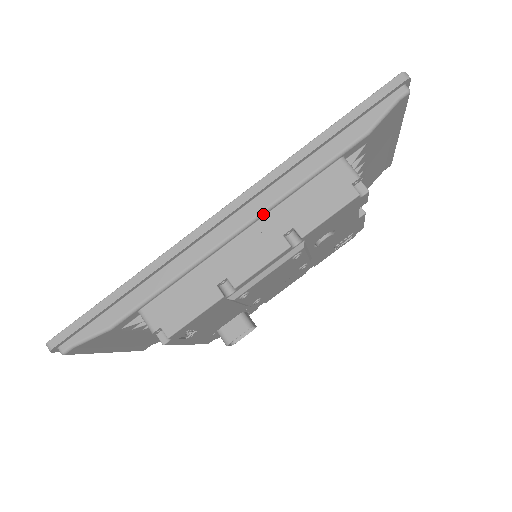
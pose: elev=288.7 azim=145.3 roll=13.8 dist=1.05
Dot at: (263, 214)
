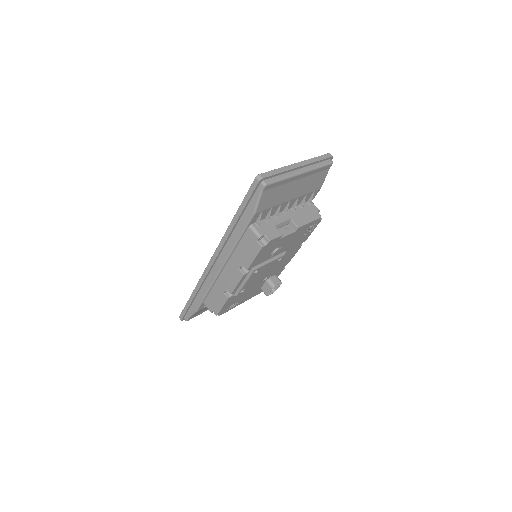
Dot at: (228, 259)
